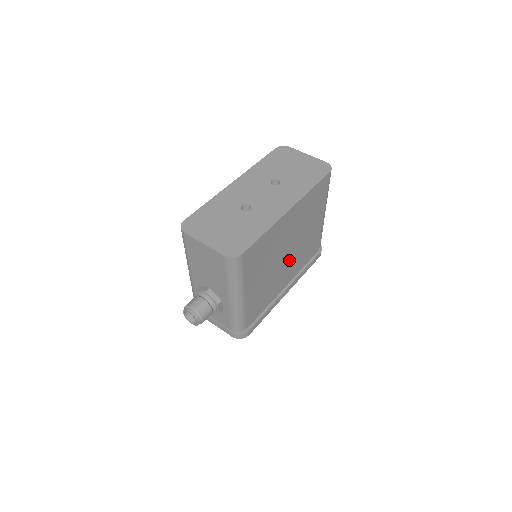
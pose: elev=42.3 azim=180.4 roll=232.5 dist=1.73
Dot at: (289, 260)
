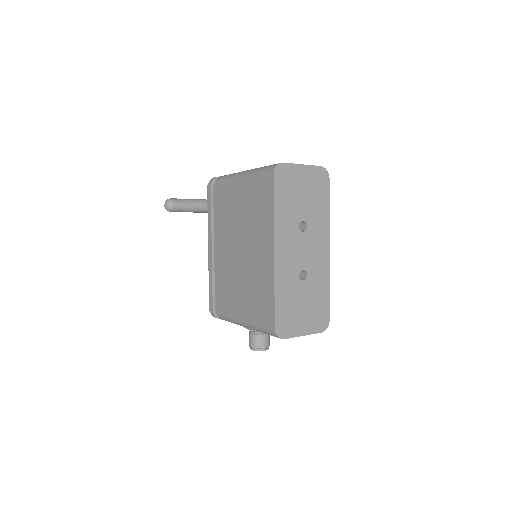
Dot at: occluded
